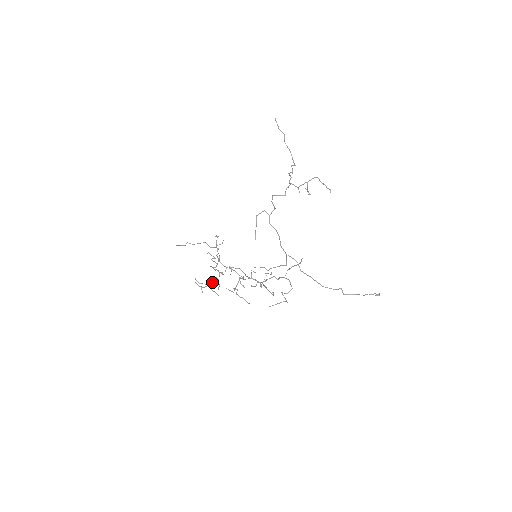
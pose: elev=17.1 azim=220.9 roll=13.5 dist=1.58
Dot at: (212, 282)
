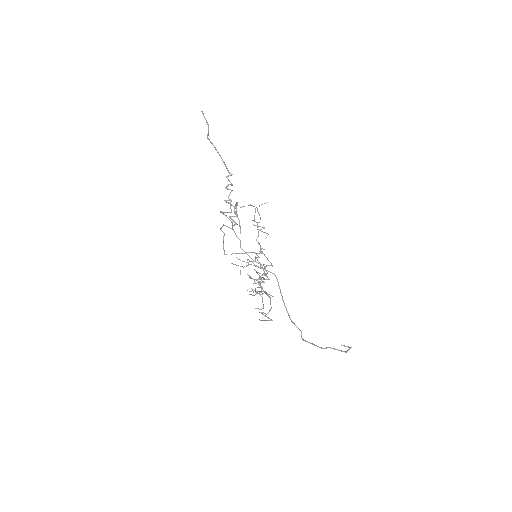
Dot at: (255, 259)
